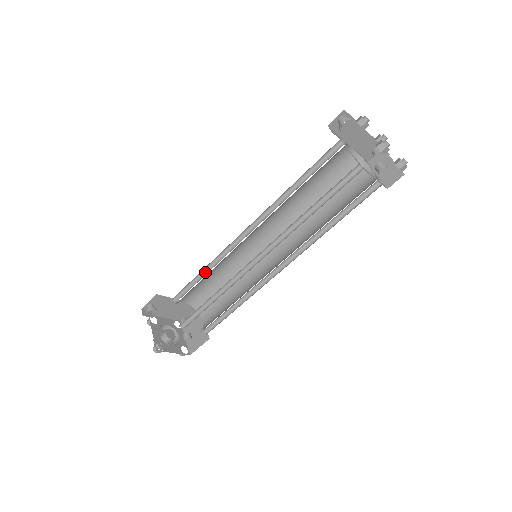
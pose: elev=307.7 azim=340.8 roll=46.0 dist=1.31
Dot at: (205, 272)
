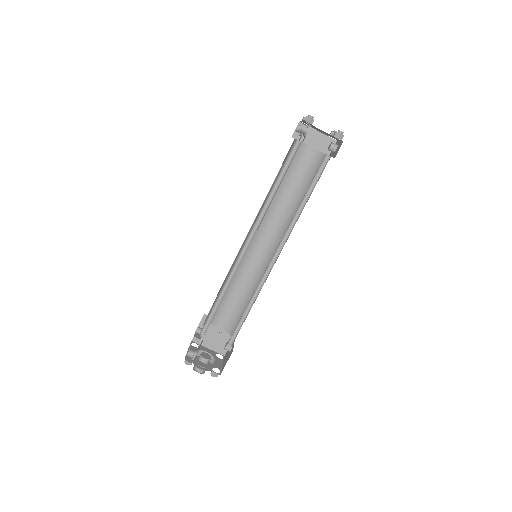
Dot at: (220, 295)
